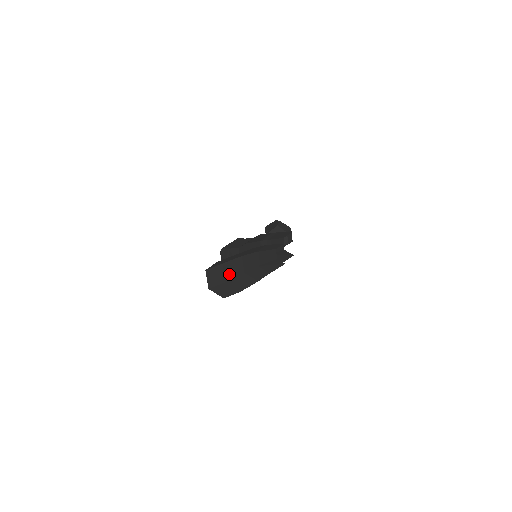
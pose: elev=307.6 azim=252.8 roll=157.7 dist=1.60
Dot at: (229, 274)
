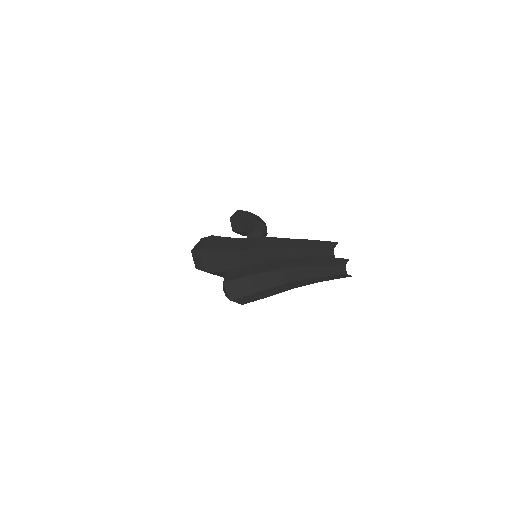
Dot at: (261, 285)
